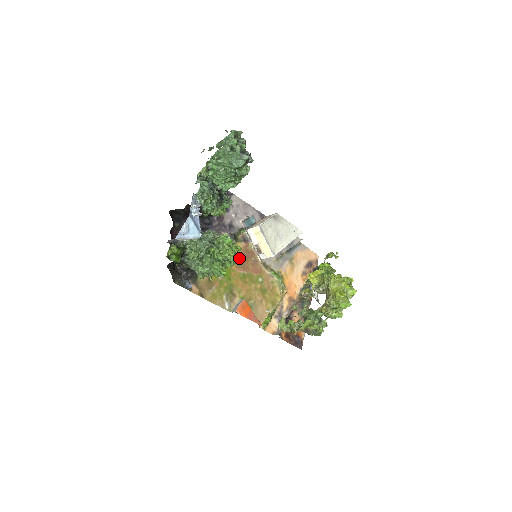
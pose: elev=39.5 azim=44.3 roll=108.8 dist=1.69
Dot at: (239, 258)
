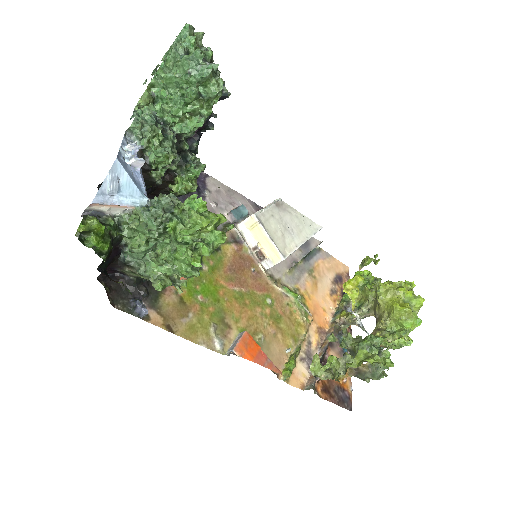
Dot at: (223, 235)
